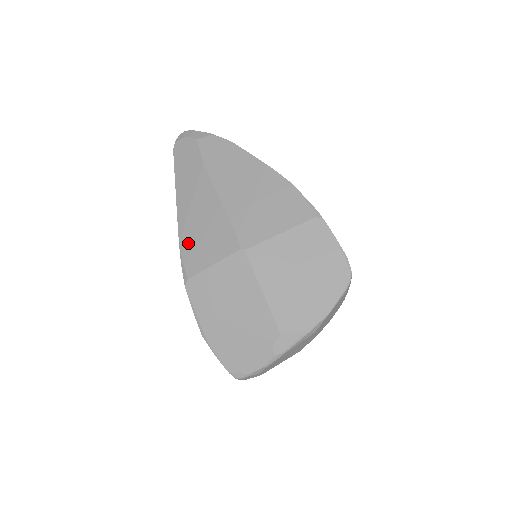
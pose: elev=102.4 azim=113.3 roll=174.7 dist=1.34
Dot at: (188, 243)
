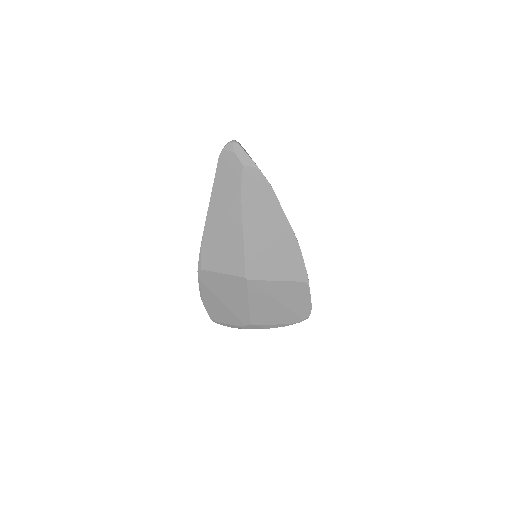
Dot at: (209, 246)
